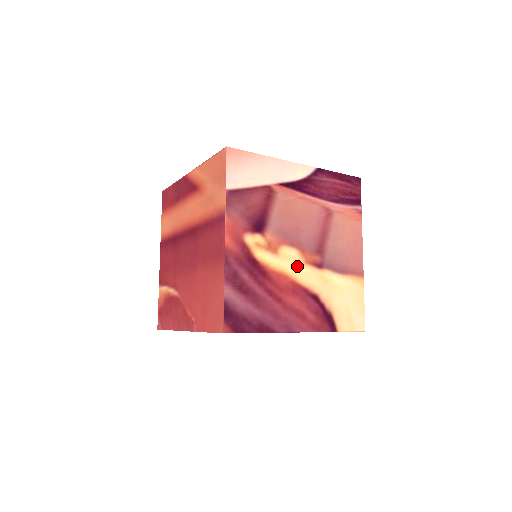
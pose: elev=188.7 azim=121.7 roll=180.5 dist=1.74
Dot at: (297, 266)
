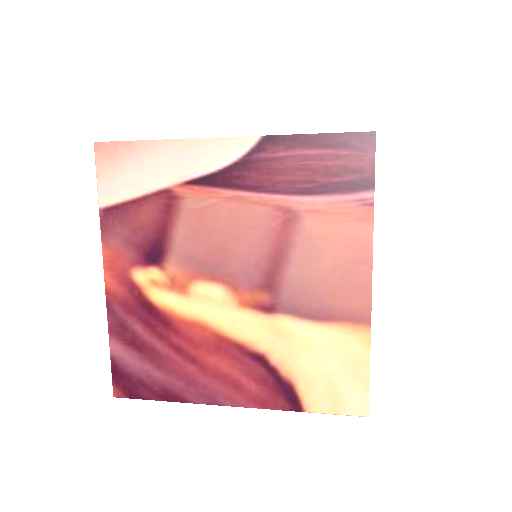
Dot at: (224, 311)
